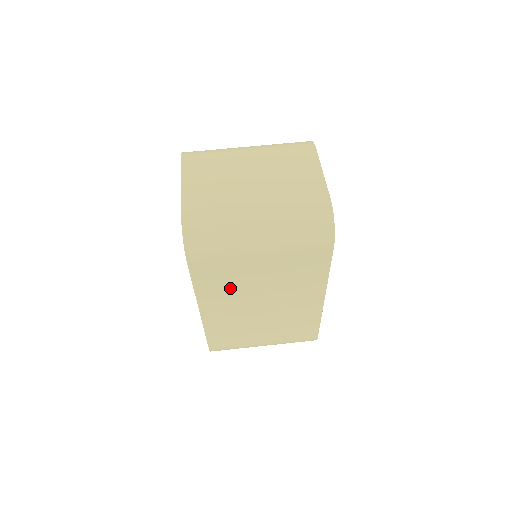
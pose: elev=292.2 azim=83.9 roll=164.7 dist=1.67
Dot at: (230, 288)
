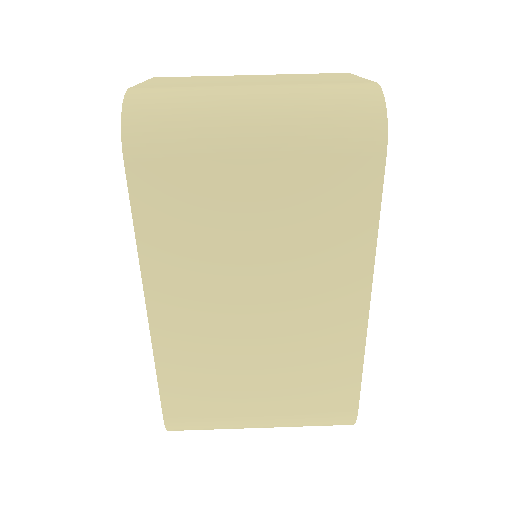
Dot at: (201, 247)
